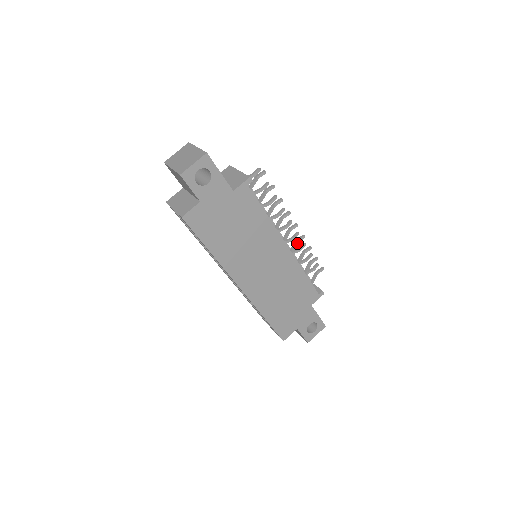
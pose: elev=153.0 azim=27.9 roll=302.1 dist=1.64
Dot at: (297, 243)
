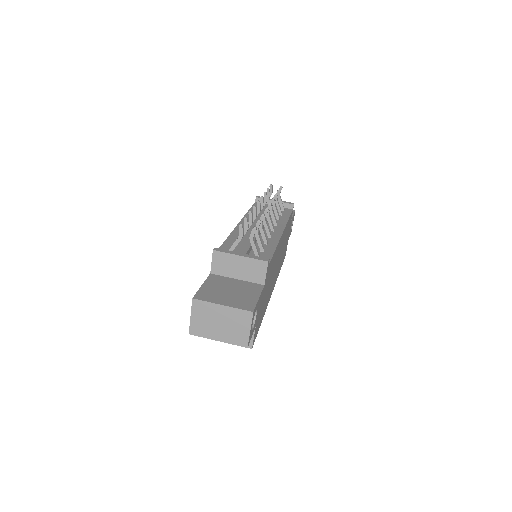
Dot at: (272, 210)
